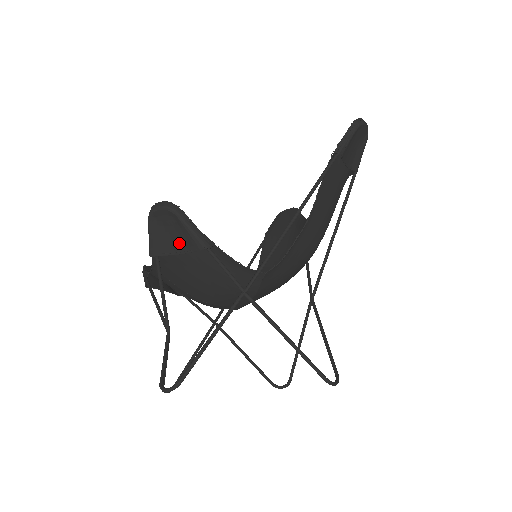
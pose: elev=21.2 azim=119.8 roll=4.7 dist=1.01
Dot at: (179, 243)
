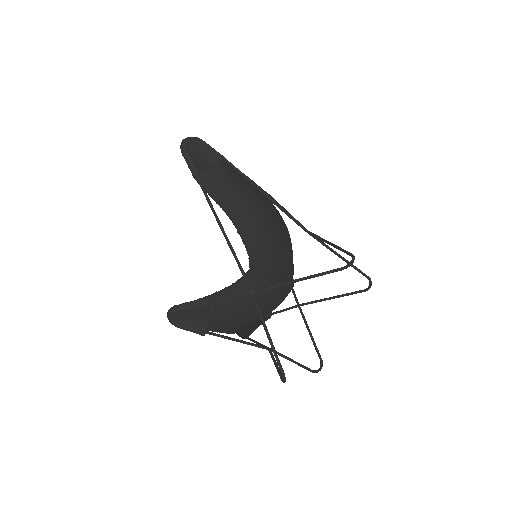
Dot at: (200, 316)
